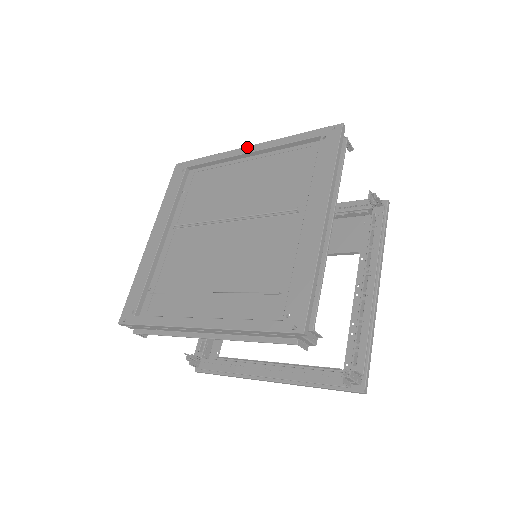
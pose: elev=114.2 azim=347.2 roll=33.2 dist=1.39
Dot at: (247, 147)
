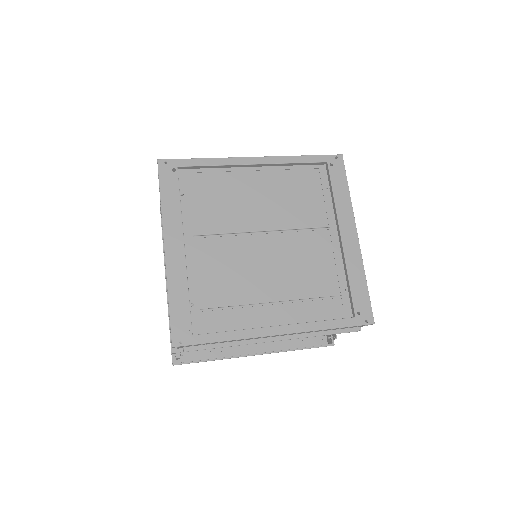
Dot at: (253, 158)
